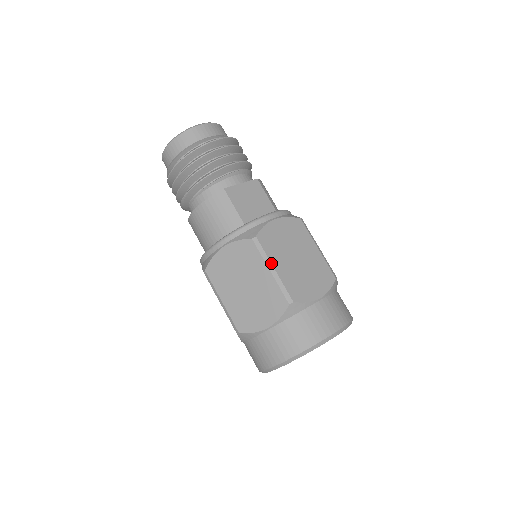
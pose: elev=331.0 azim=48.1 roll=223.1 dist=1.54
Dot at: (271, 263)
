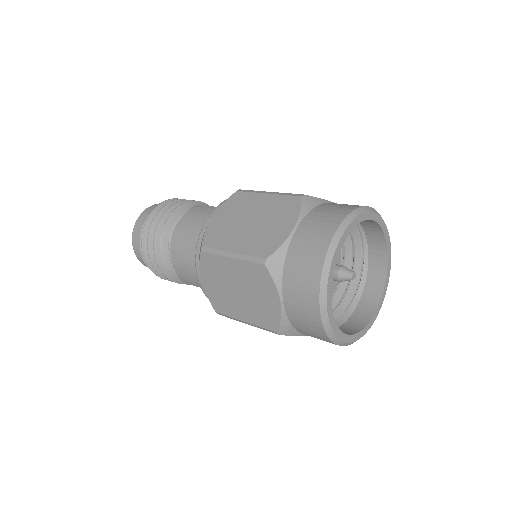
Dot at: (264, 191)
